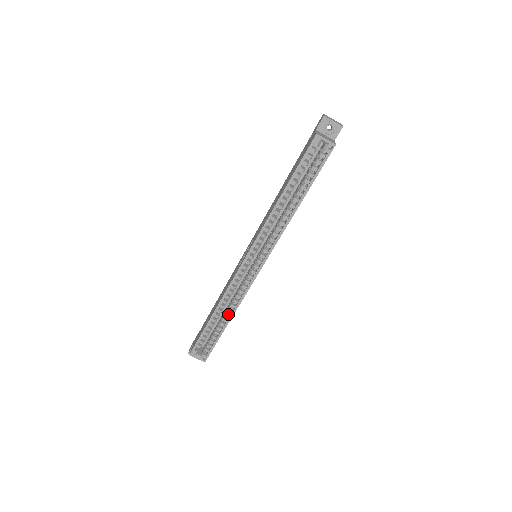
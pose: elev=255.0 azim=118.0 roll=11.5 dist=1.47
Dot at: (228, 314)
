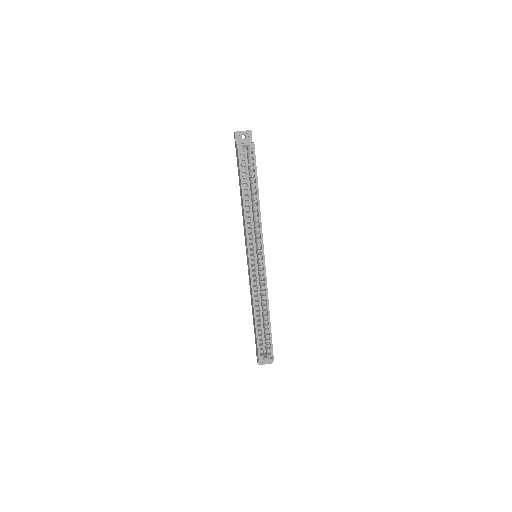
Dot at: (265, 311)
